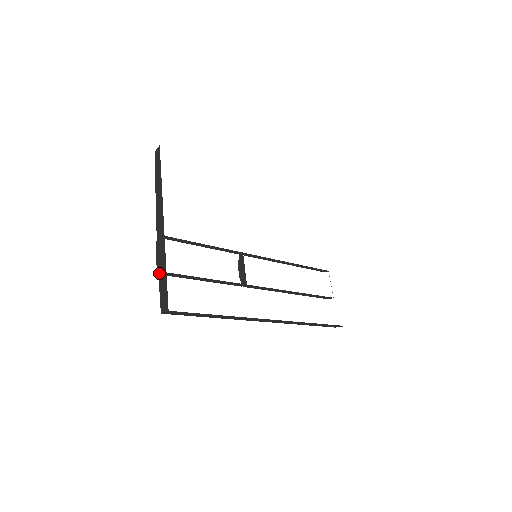
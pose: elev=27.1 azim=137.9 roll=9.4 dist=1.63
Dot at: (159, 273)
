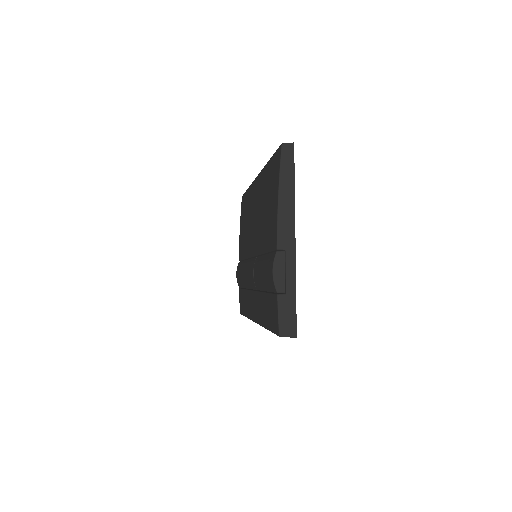
Dot at: (280, 292)
